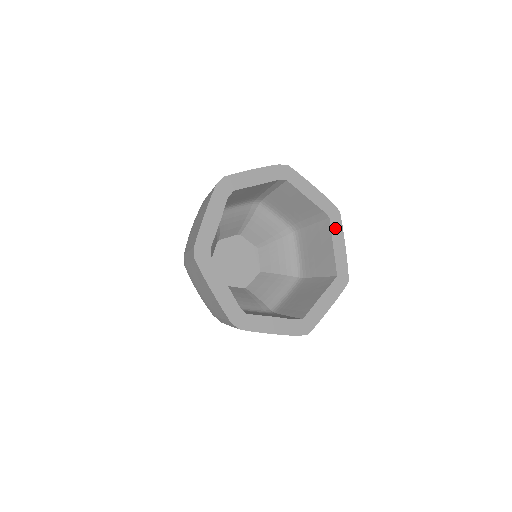
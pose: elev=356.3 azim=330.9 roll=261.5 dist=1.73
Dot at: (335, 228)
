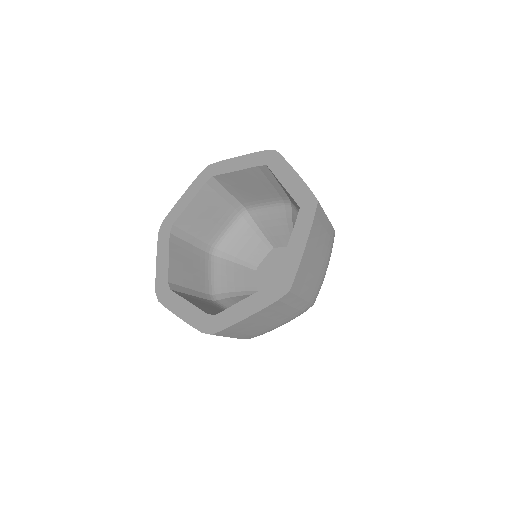
Dot at: (277, 168)
